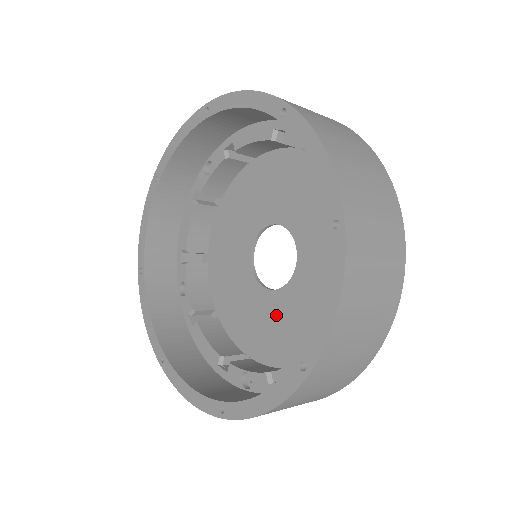
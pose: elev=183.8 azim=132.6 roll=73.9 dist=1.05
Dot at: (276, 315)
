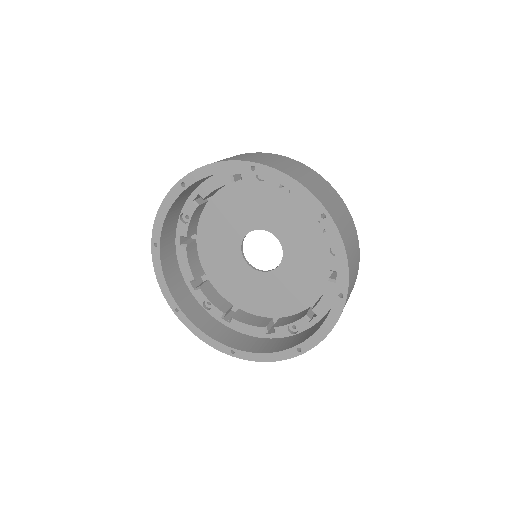
Dot at: (284, 283)
